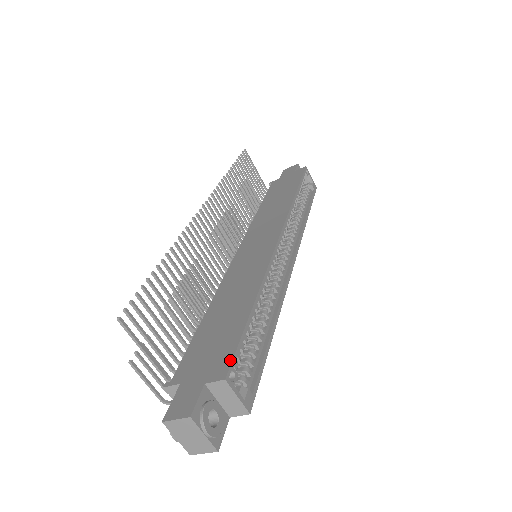
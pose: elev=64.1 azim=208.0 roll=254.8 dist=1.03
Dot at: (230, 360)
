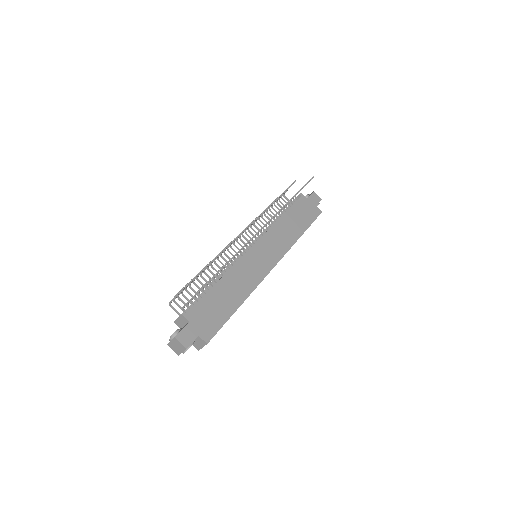
Dot at: (214, 335)
